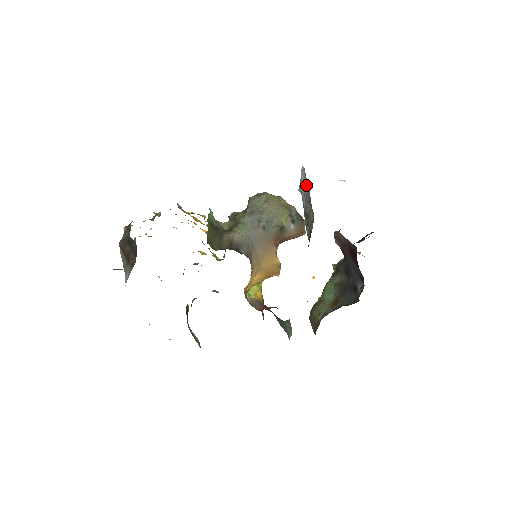
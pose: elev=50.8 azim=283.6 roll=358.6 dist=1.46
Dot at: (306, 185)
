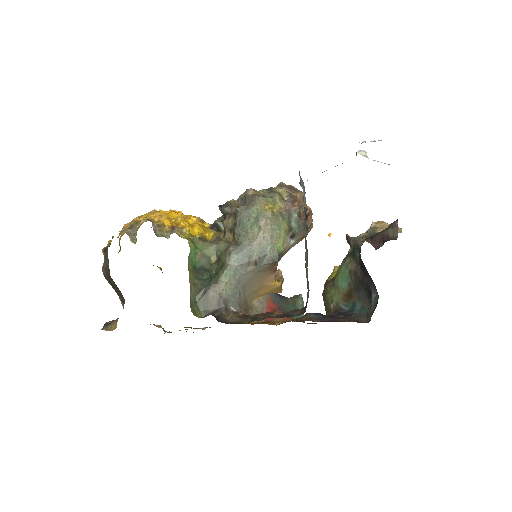
Dot at: occluded
